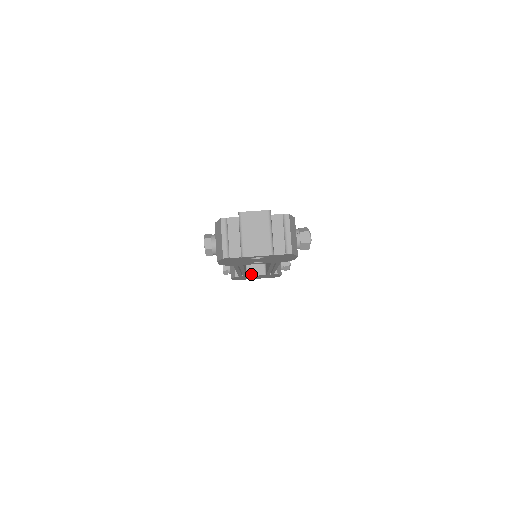
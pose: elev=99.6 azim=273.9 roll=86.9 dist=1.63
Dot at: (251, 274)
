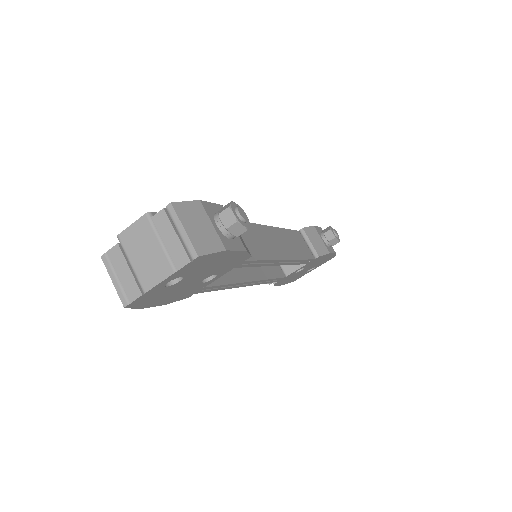
Dot at: (289, 272)
